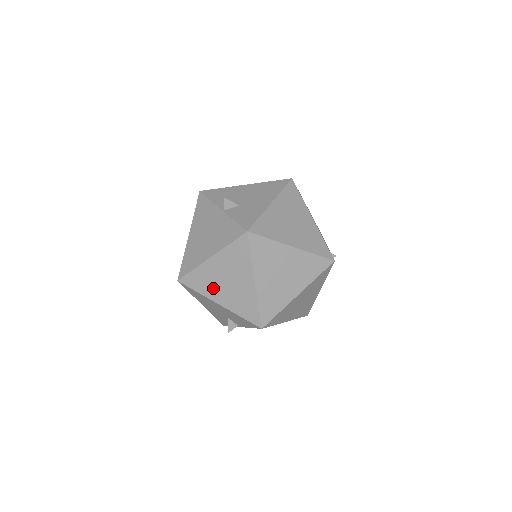
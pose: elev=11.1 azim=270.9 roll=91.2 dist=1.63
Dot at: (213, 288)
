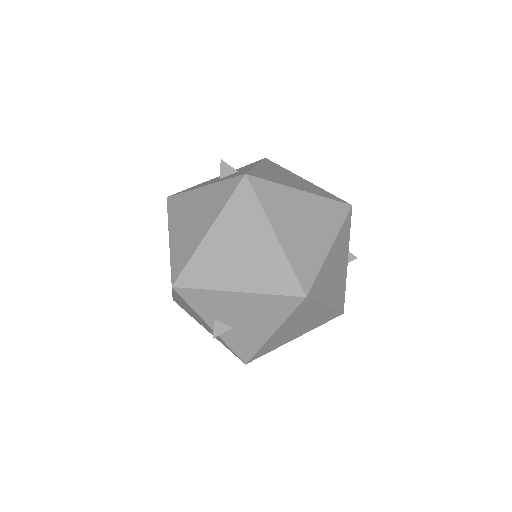
Dot at: occluded
